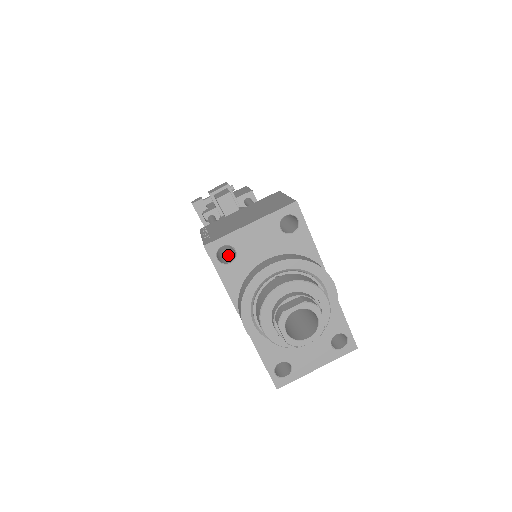
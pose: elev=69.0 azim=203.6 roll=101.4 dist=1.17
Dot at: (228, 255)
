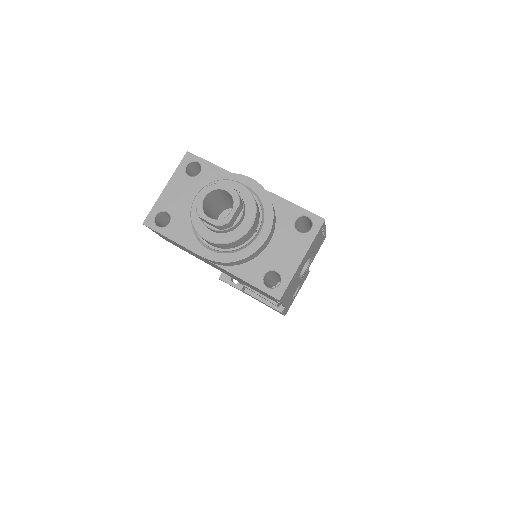
Dot at: occluded
